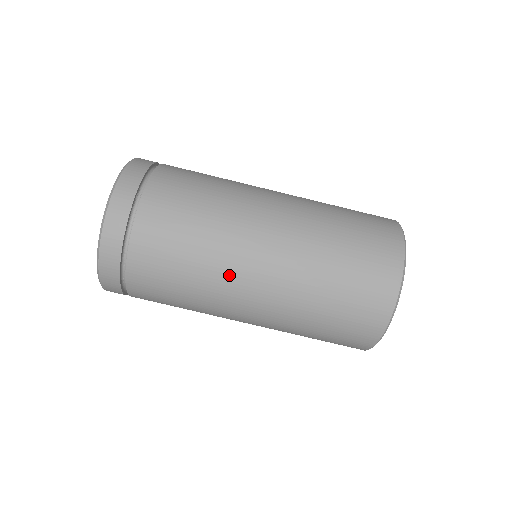
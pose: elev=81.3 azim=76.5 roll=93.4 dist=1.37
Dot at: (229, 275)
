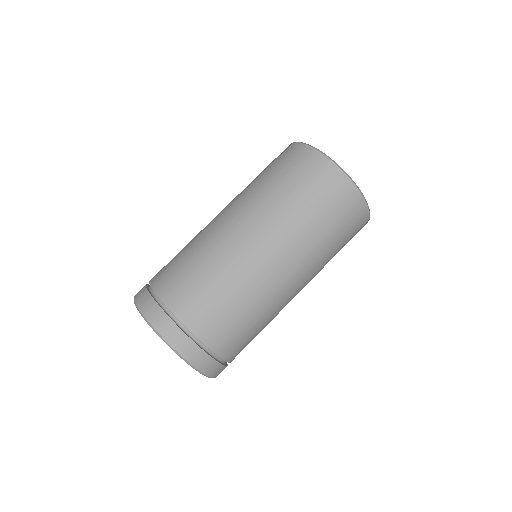
Dot at: (261, 281)
